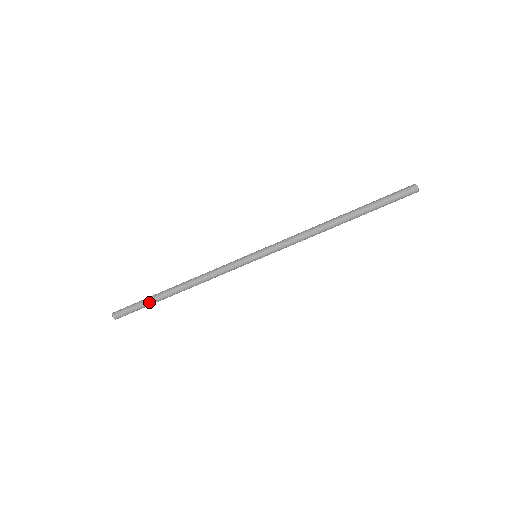
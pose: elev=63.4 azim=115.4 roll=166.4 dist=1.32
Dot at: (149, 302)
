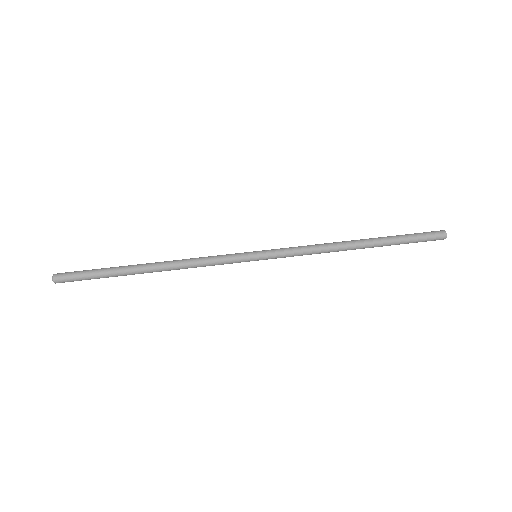
Dot at: (108, 269)
